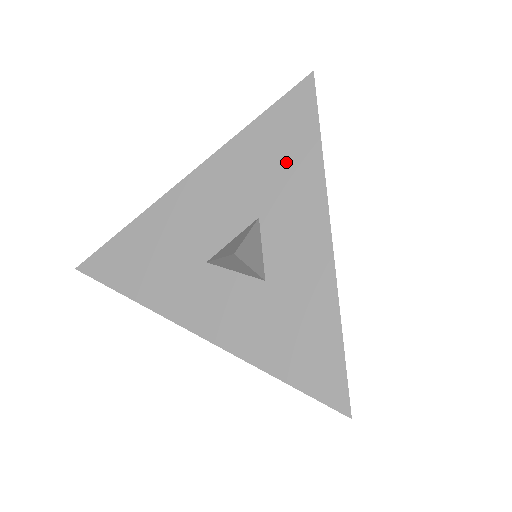
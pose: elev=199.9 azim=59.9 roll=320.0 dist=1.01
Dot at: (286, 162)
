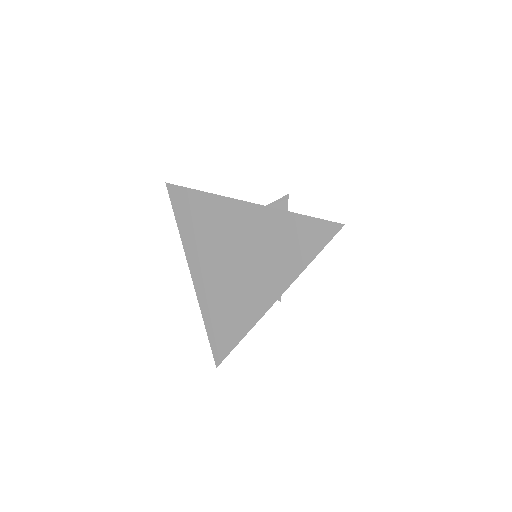
Dot at: occluded
